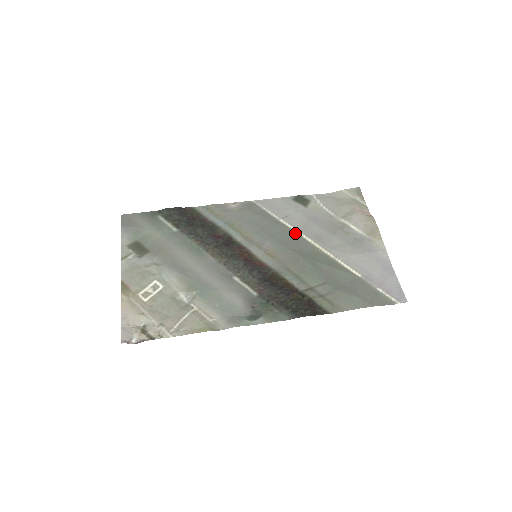
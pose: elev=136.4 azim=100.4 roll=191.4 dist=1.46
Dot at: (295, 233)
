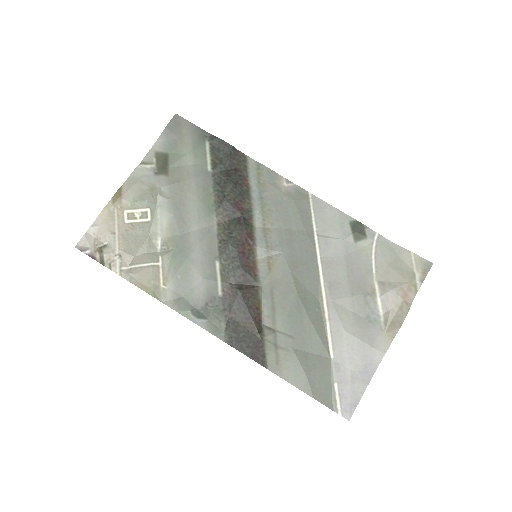
Dot at: (315, 262)
